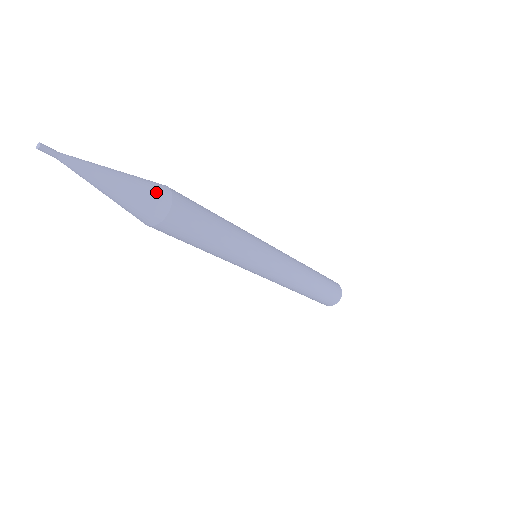
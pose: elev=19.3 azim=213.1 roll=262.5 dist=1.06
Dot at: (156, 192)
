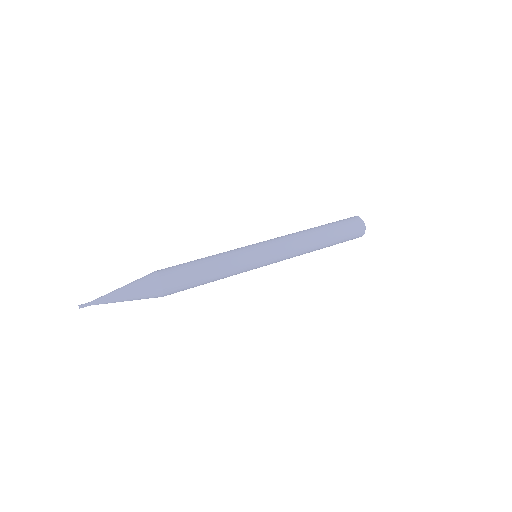
Dot at: occluded
